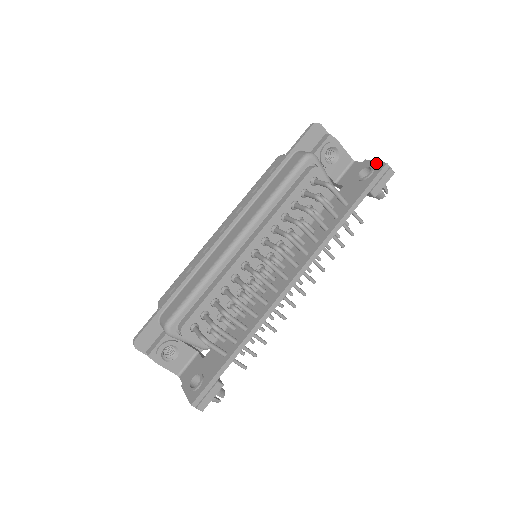
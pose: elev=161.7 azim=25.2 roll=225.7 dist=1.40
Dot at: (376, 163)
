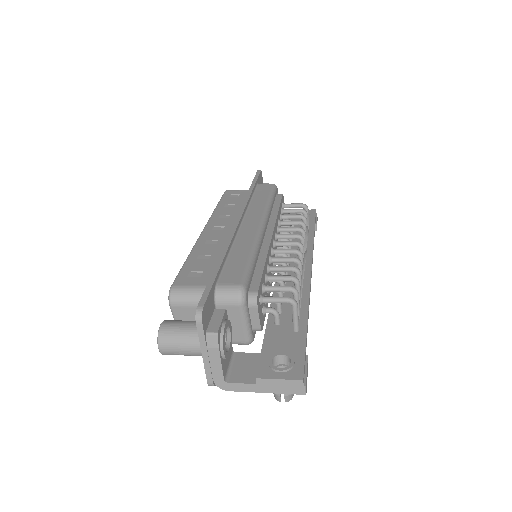
Dot at: occluded
